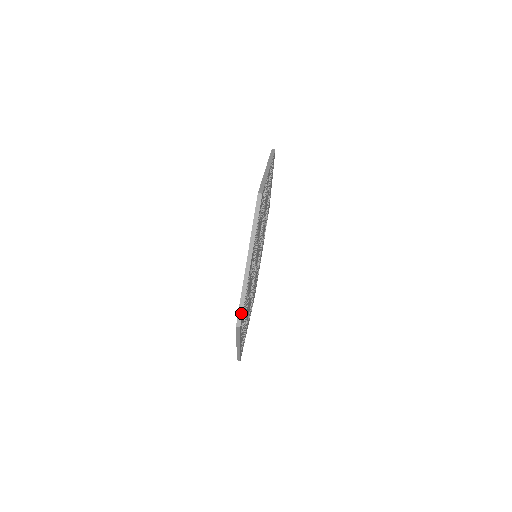
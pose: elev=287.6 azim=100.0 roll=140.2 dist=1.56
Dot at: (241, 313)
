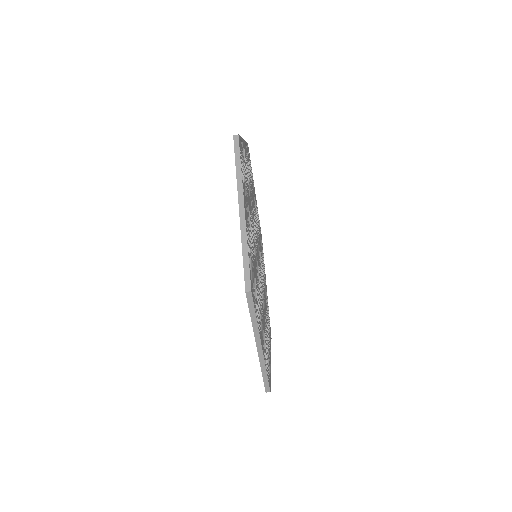
Dot at: (267, 384)
